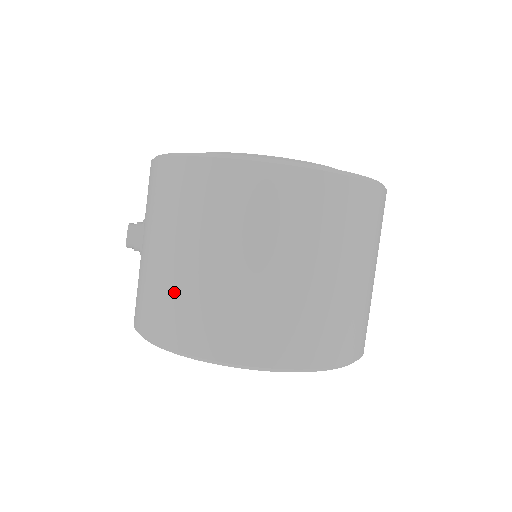
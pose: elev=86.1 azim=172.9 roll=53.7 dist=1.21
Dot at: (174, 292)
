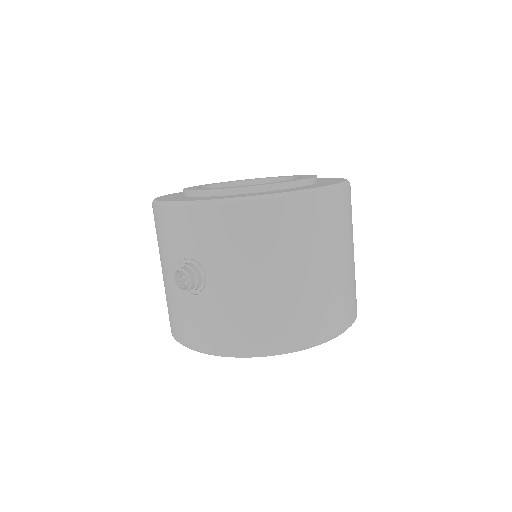
Dot at: (284, 308)
